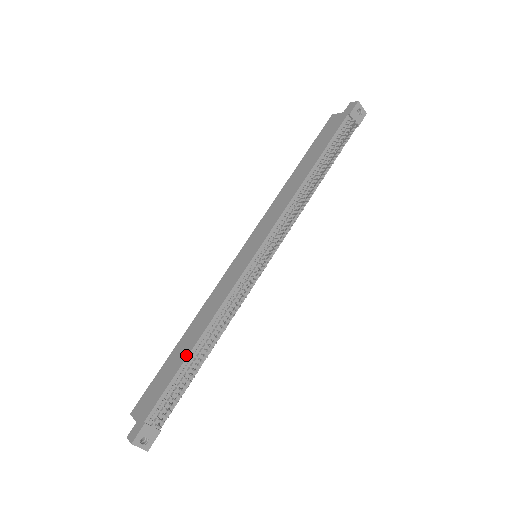
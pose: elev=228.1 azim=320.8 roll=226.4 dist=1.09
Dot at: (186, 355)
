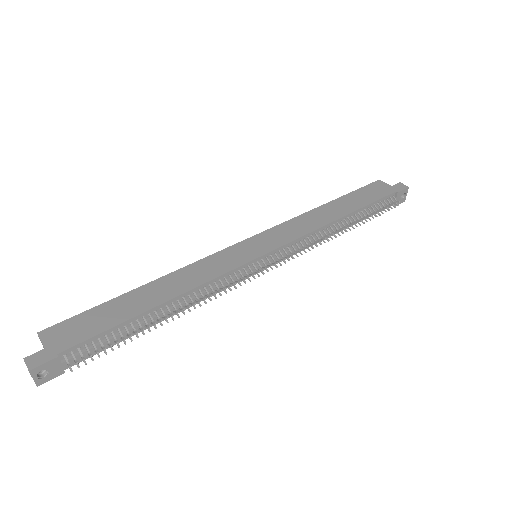
Dot at: (143, 310)
